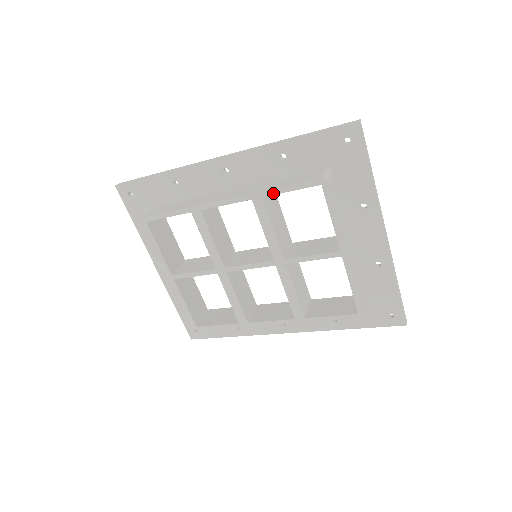
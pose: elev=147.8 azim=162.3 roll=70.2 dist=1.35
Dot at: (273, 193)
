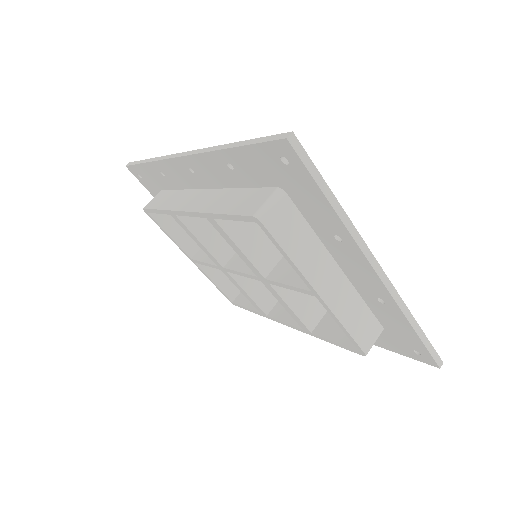
Dot at: (219, 217)
